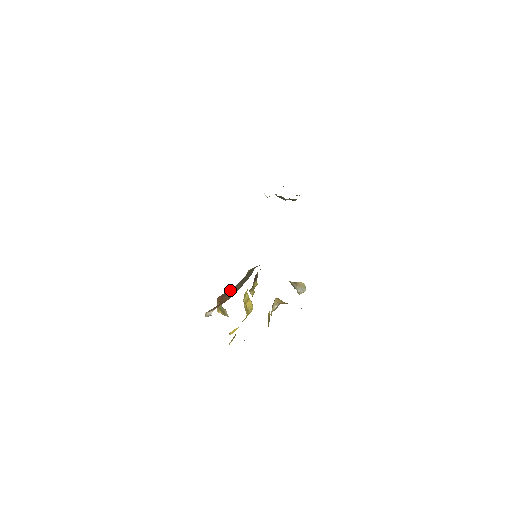
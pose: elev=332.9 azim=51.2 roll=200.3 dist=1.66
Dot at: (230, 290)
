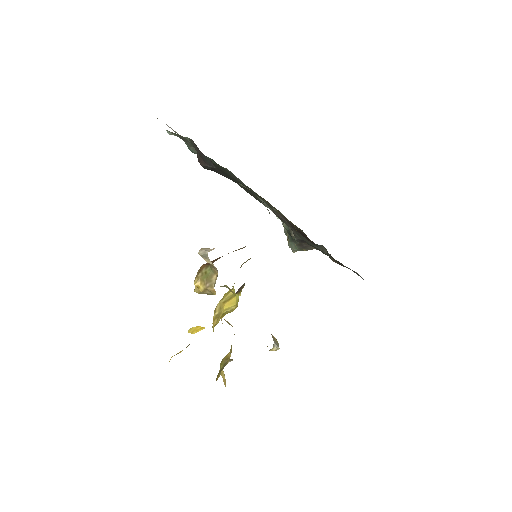
Dot at: occluded
